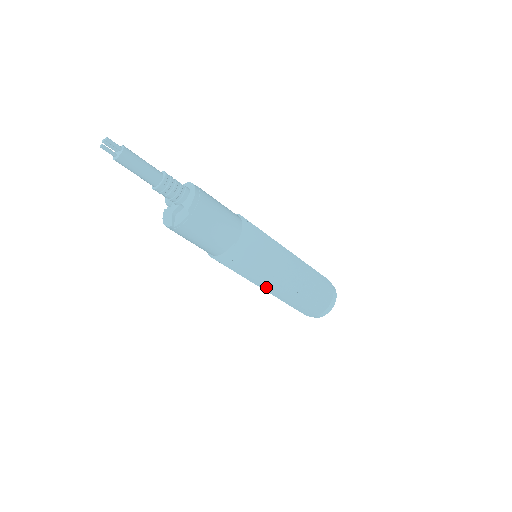
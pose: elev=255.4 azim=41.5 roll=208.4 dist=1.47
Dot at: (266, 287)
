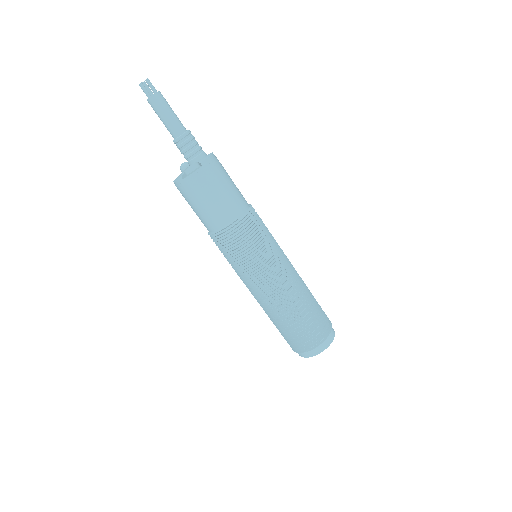
Dot at: (260, 290)
